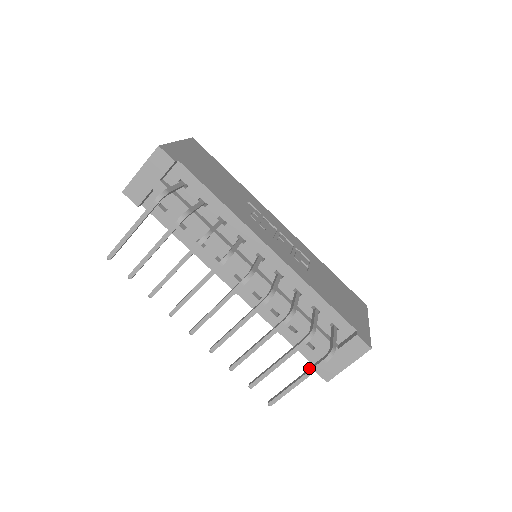
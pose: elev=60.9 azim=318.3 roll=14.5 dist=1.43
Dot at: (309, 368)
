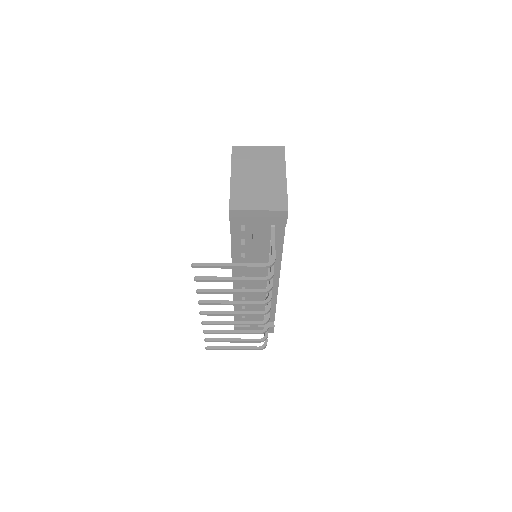
Dot at: (247, 346)
